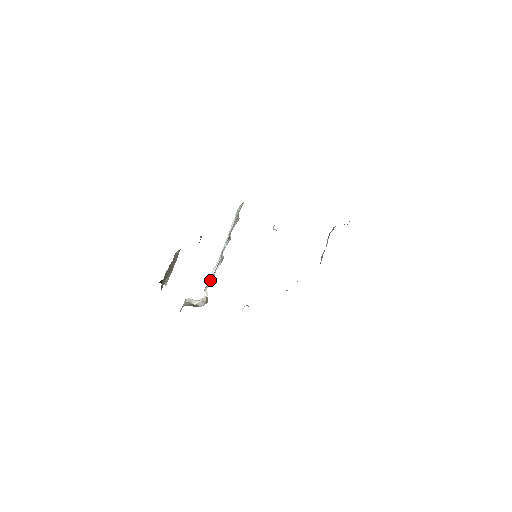
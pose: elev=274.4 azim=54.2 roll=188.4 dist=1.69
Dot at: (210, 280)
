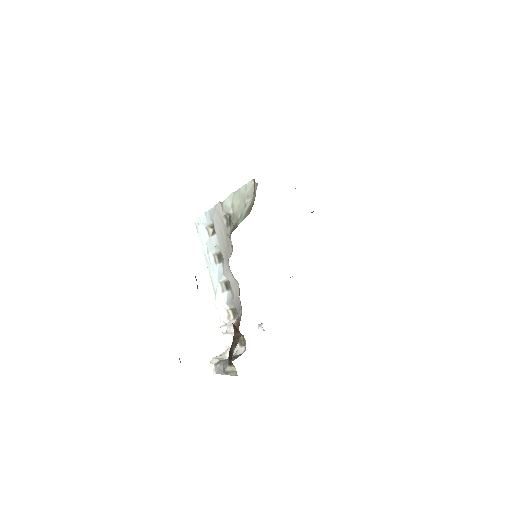
Dot at: (224, 319)
